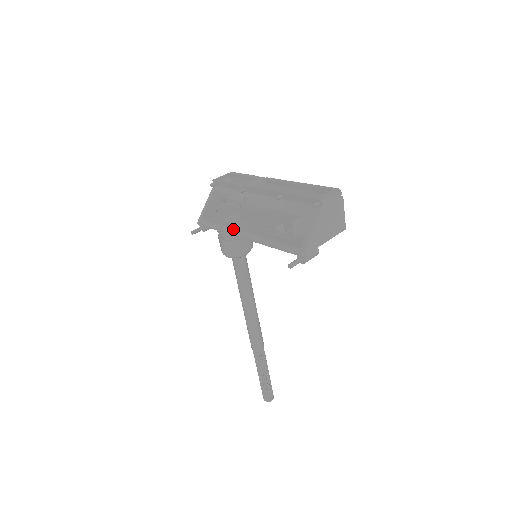
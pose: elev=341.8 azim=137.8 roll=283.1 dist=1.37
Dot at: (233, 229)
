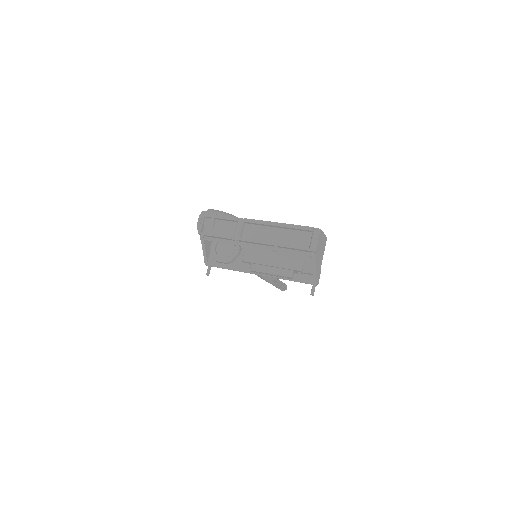
Dot at: (245, 270)
